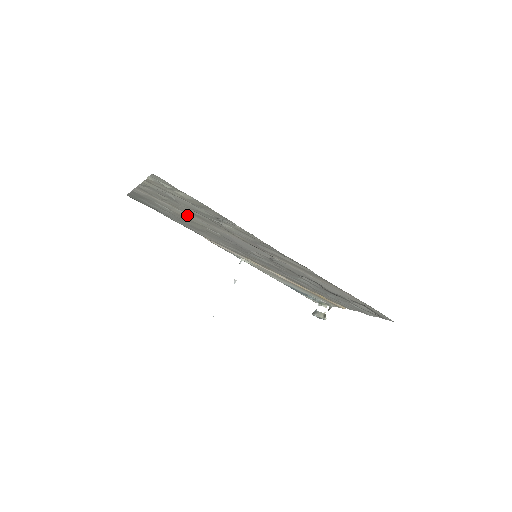
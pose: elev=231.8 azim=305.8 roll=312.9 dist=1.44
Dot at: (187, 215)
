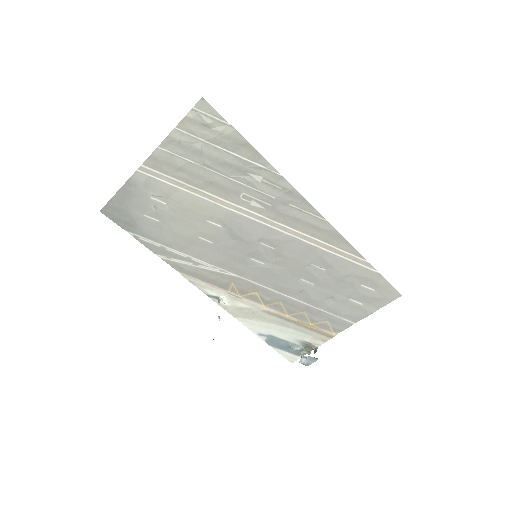
Dot at: (193, 198)
